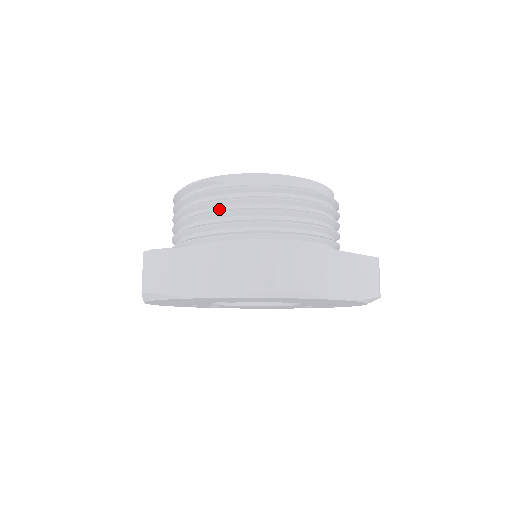
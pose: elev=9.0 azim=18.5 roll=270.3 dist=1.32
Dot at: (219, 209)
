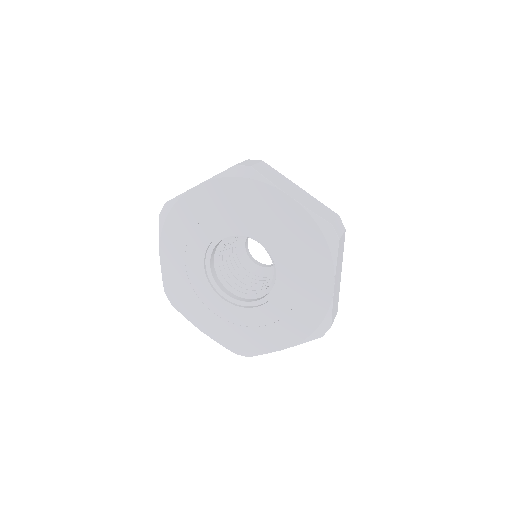
Dot at: occluded
